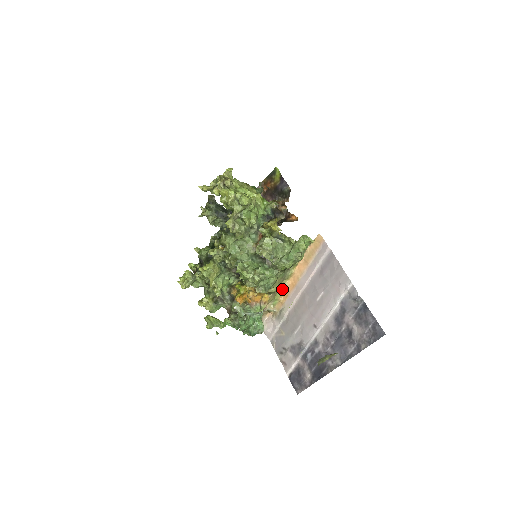
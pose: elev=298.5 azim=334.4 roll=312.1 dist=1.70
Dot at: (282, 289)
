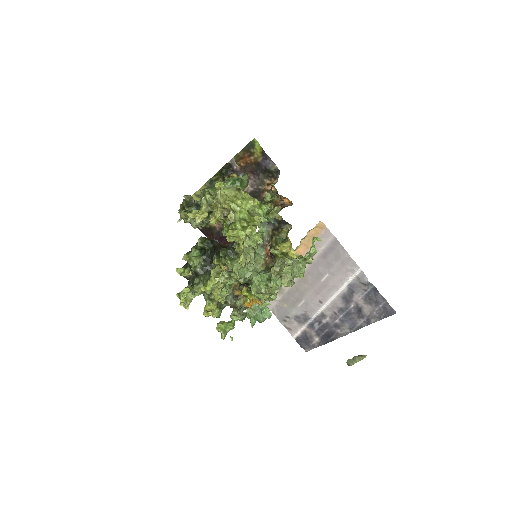
Dot at: occluded
